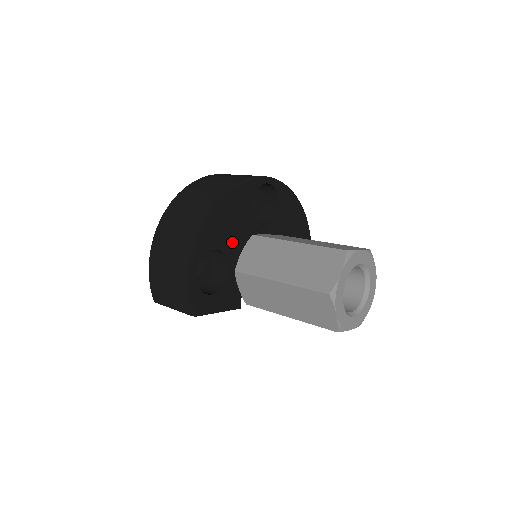
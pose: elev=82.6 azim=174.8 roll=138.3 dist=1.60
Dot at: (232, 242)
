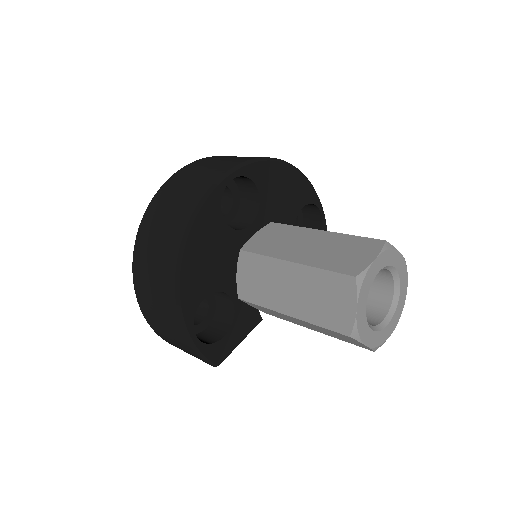
Dot at: (220, 274)
